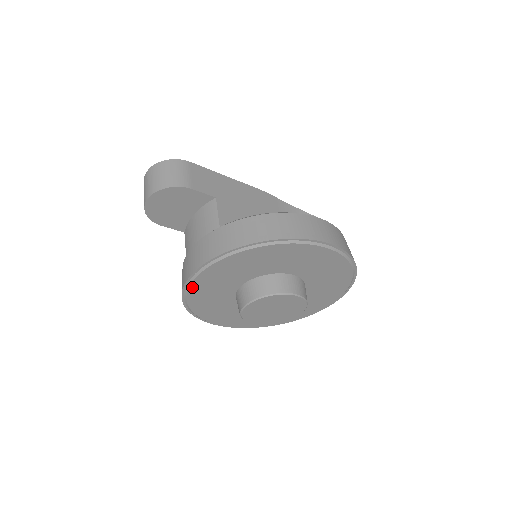
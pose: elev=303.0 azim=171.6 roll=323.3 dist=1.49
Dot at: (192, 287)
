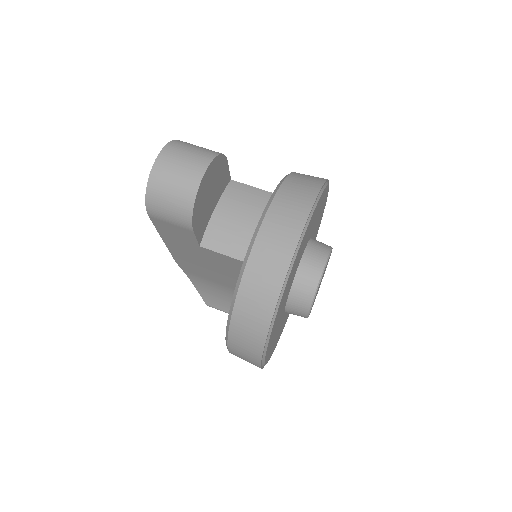
Dot at: (292, 266)
